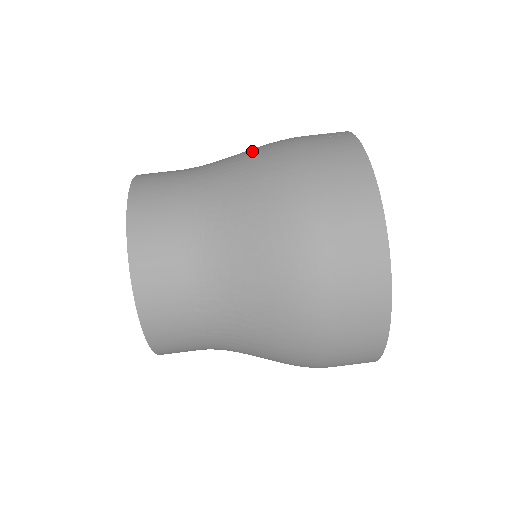
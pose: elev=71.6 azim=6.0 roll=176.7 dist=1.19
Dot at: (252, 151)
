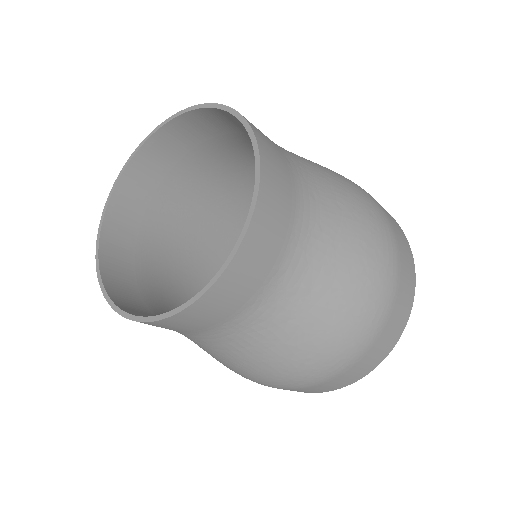
Dot at: (336, 174)
